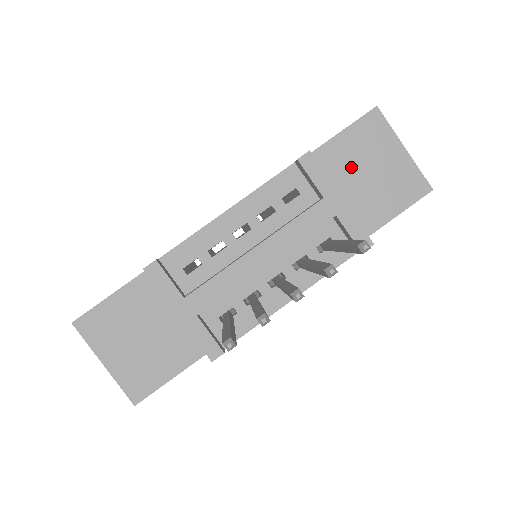
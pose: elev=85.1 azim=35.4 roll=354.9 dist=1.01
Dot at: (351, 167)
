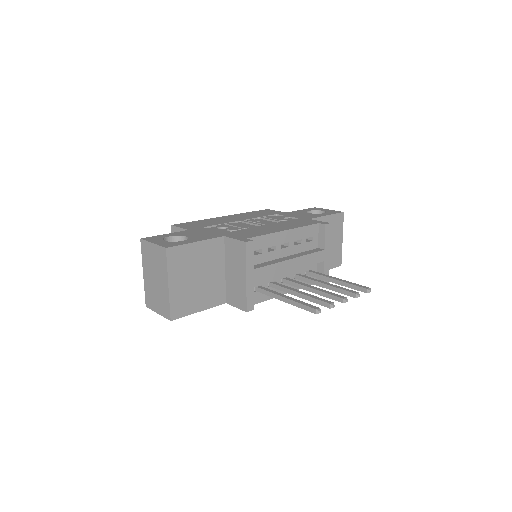
Dot at: occluded
